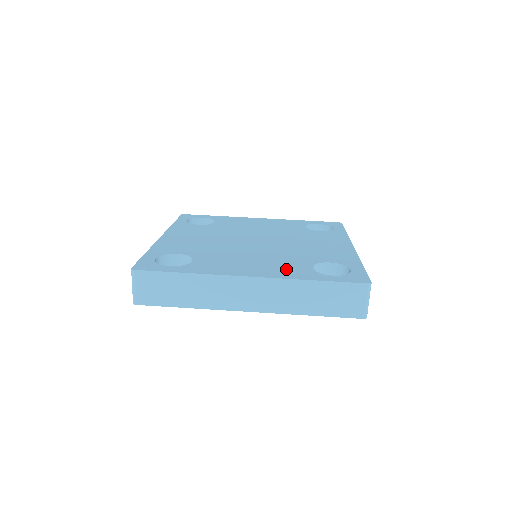
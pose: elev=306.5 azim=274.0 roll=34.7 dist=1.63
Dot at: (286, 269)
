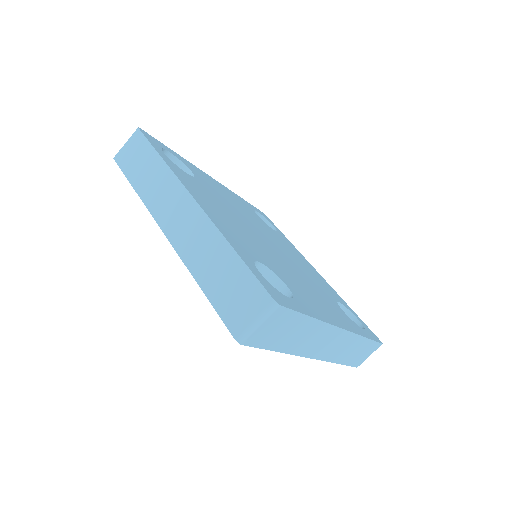
Dot at: (235, 236)
